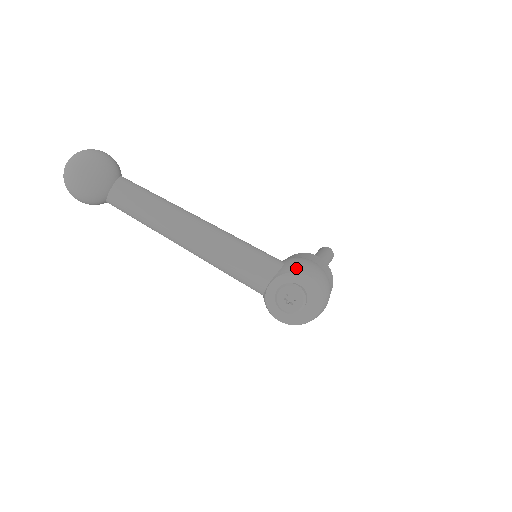
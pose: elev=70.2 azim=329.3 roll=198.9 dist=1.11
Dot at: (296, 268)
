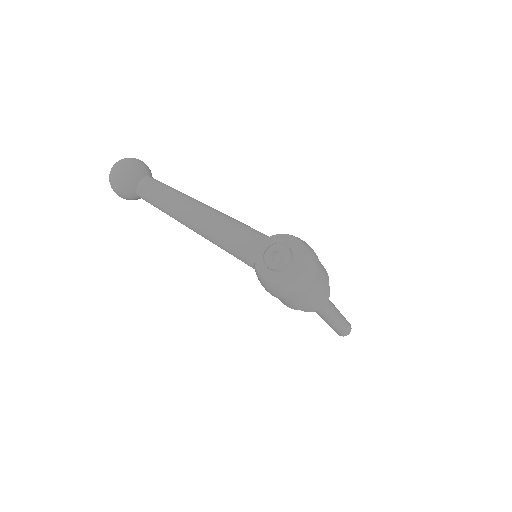
Dot at: (283, 234)
